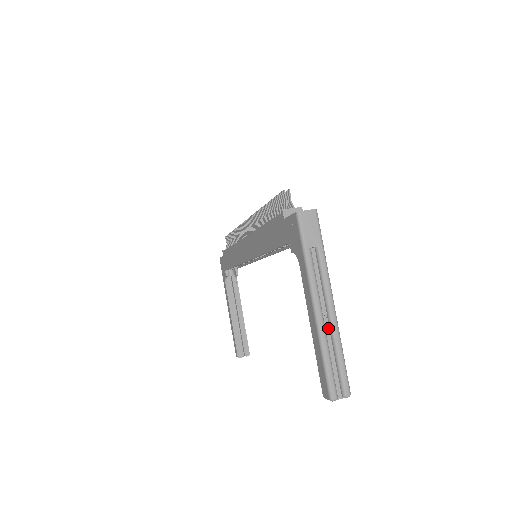
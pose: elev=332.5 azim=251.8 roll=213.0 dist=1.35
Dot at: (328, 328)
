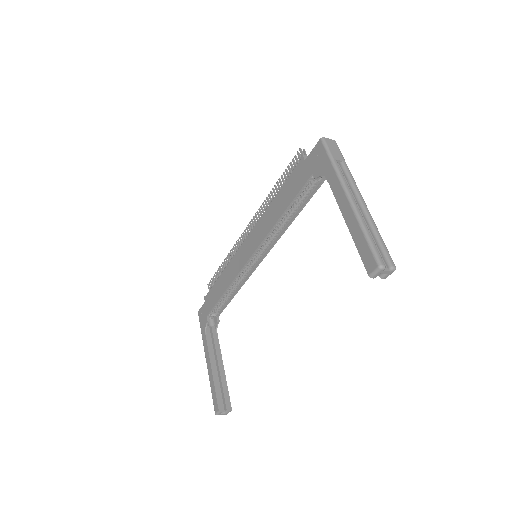
Dot at: (363, 216)
